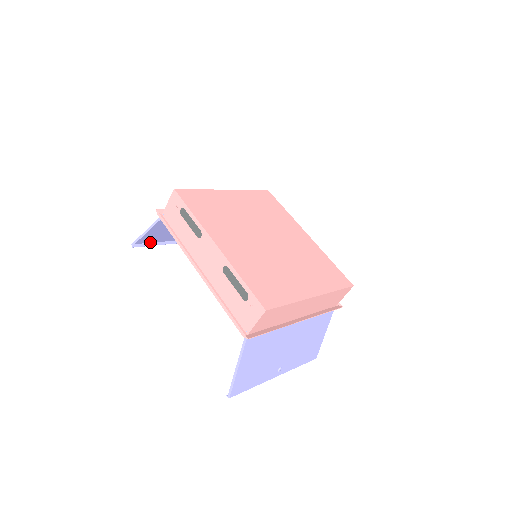
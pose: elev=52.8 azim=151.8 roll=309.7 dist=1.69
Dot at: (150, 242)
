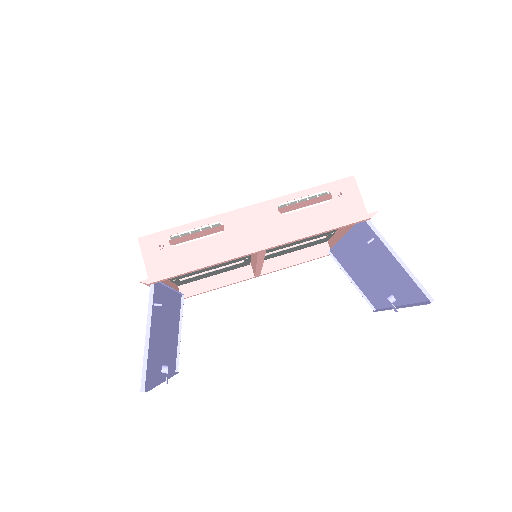
Dot at: (148, 386)
